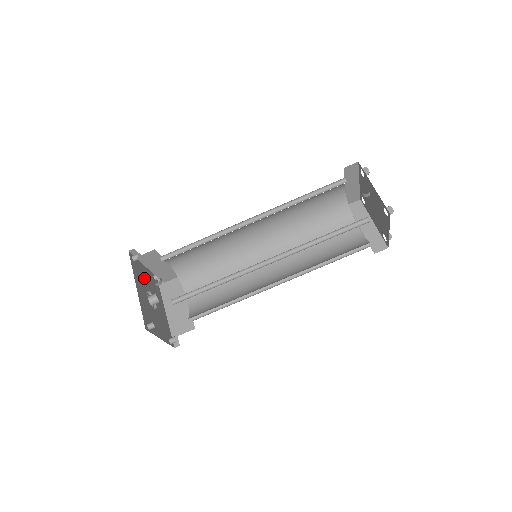
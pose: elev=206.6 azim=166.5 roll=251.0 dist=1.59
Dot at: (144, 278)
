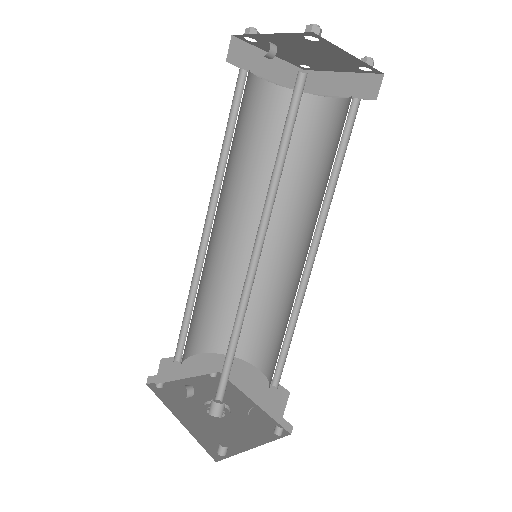
Dot at: occluded
